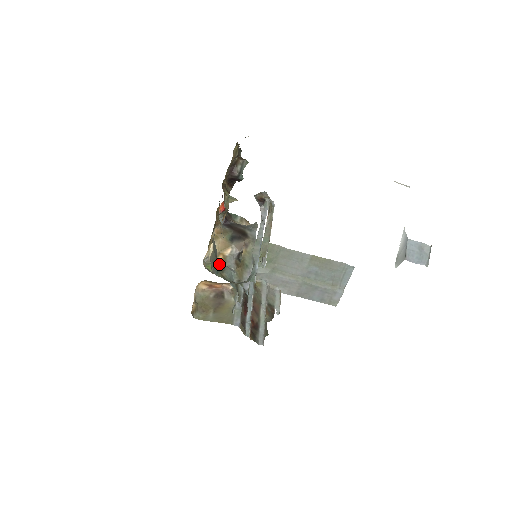
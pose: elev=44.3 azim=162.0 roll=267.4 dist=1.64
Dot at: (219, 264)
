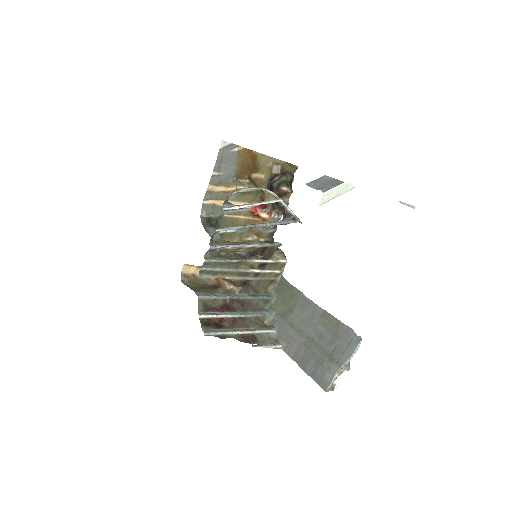
Dot at: (214, 226)
